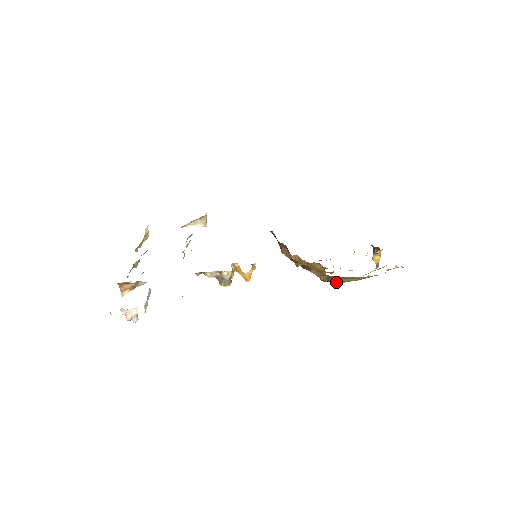
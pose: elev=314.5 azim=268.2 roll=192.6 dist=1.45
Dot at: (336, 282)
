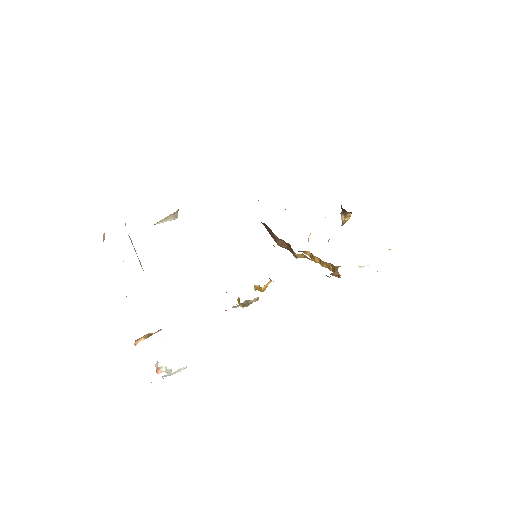
Dot at: occluded
